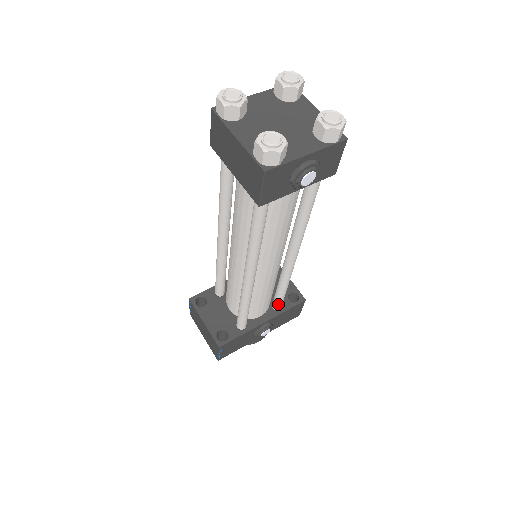
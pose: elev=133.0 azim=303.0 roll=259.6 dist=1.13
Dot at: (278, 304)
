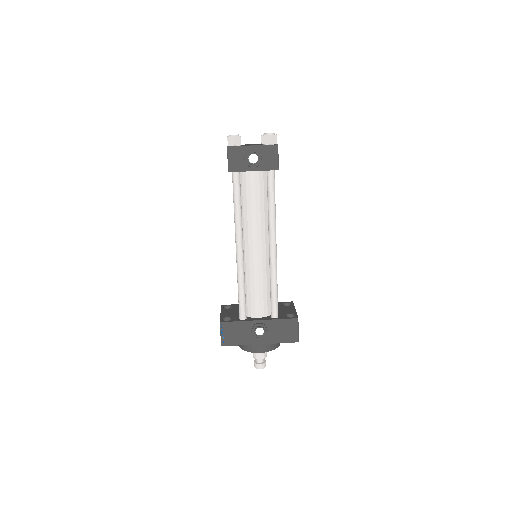
Dot at: (272, 309)
